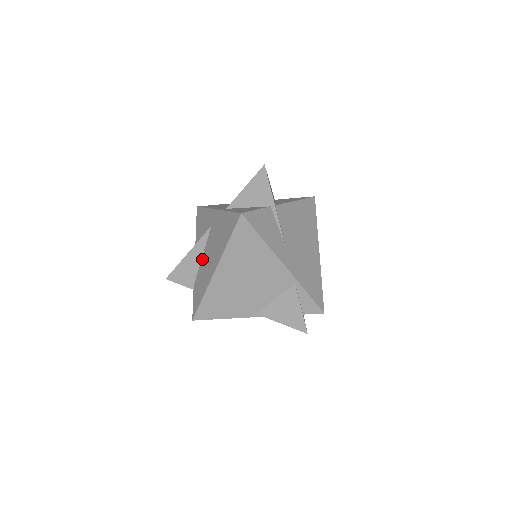
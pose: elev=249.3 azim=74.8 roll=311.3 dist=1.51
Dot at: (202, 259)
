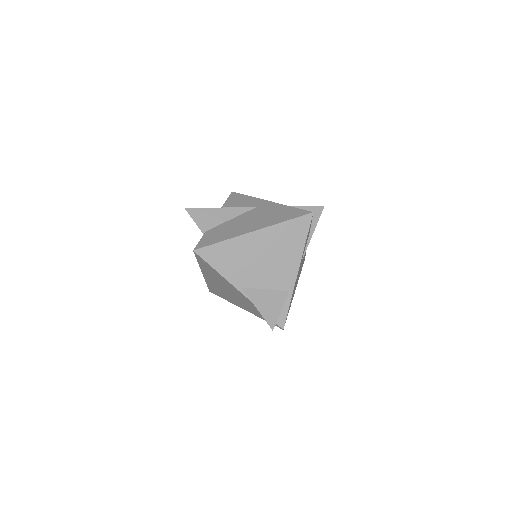
Dot at: (231, 220)
